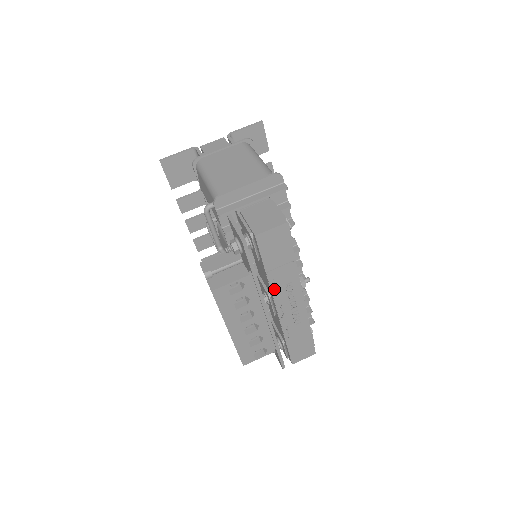
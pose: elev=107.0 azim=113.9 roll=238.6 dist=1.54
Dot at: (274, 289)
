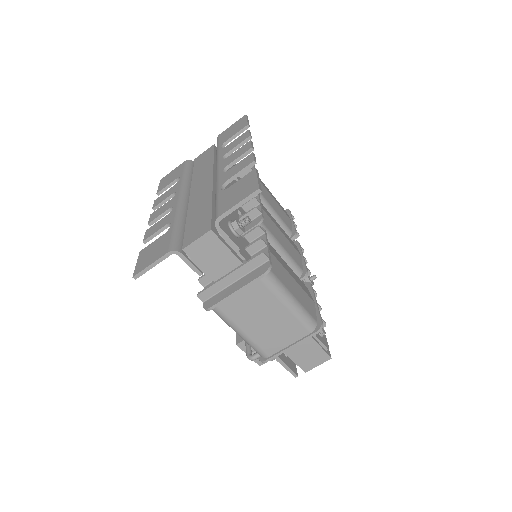
Dot at: occluded
